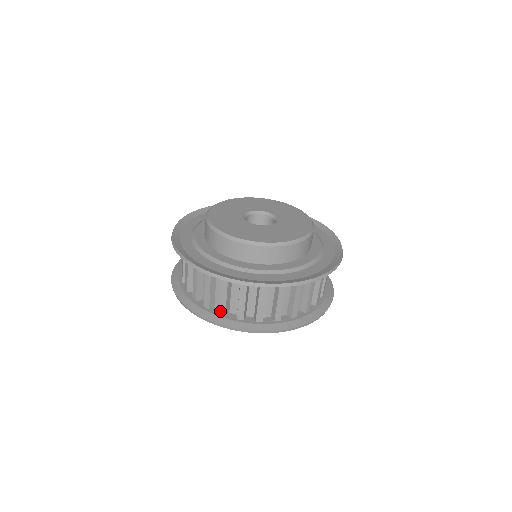
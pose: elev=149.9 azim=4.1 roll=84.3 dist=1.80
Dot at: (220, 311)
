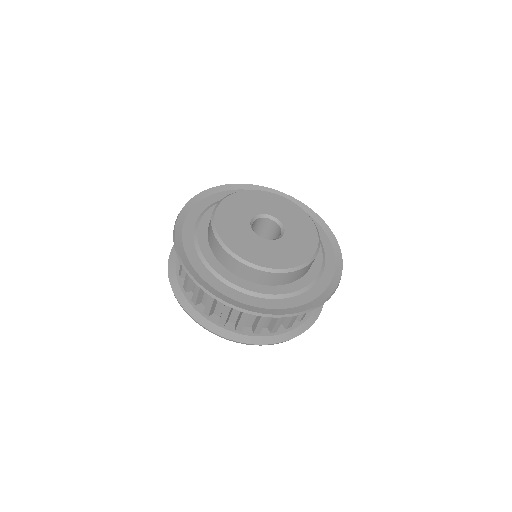
Dot at: (288, 327)
